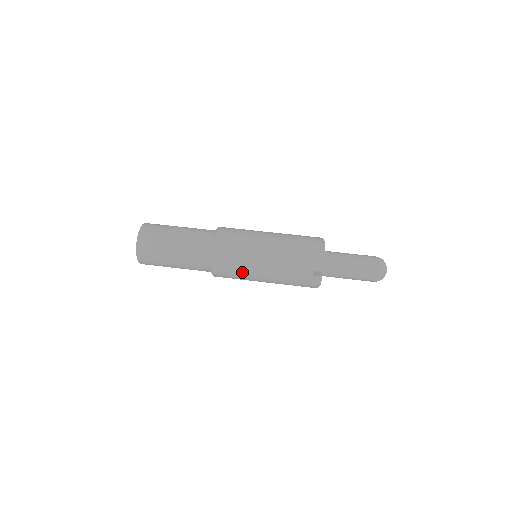
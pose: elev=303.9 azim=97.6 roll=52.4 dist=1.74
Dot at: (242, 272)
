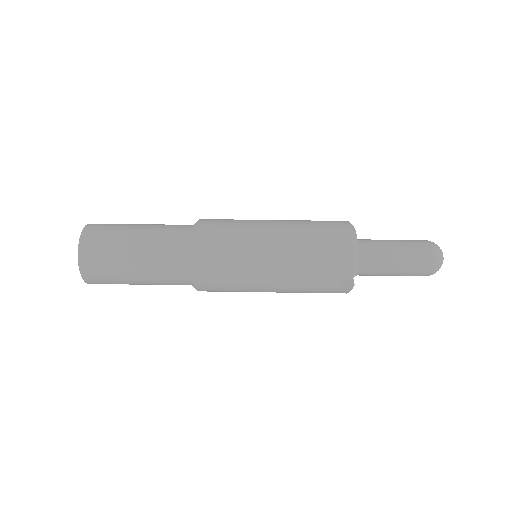
Dot at: (240, 290)
